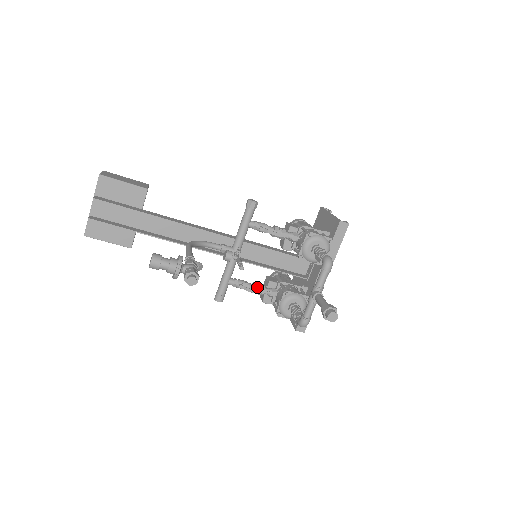
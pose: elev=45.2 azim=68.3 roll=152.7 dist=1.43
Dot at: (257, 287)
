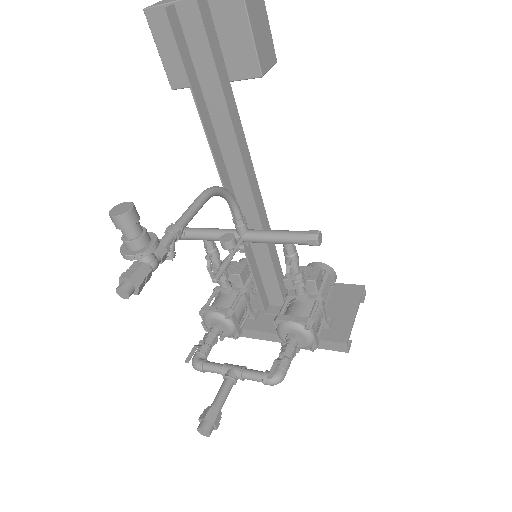
Dot at: occluded
